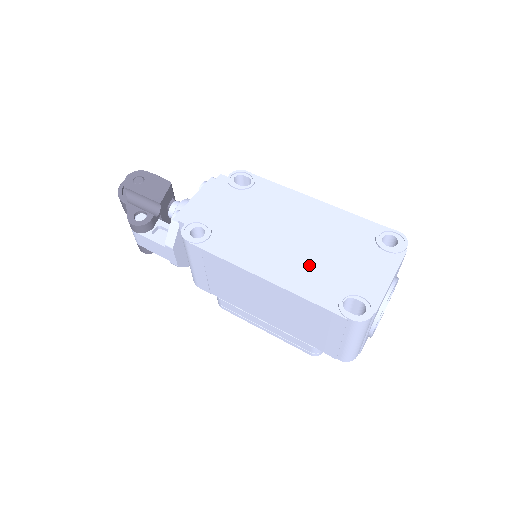
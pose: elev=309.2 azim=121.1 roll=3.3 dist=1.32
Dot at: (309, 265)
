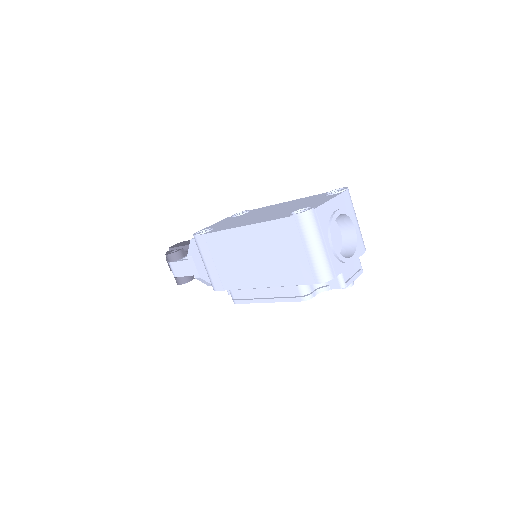
Dot at: (274, 214)
